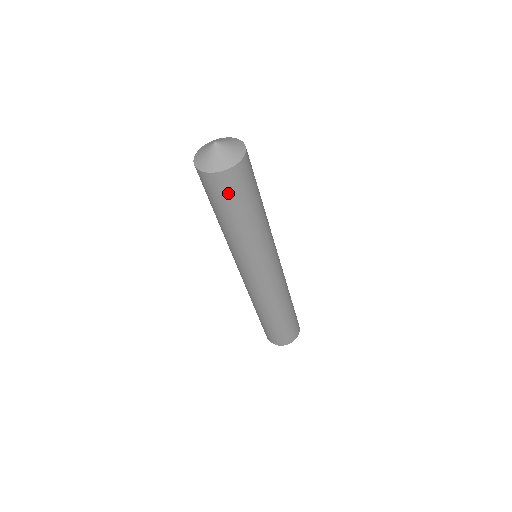
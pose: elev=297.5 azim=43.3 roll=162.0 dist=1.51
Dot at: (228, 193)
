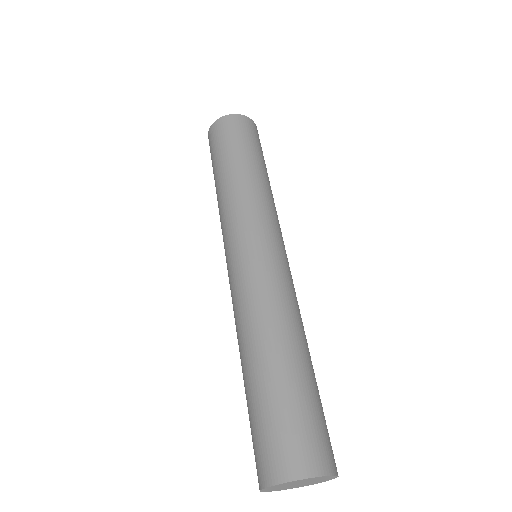
Dot at: (219, 139)
